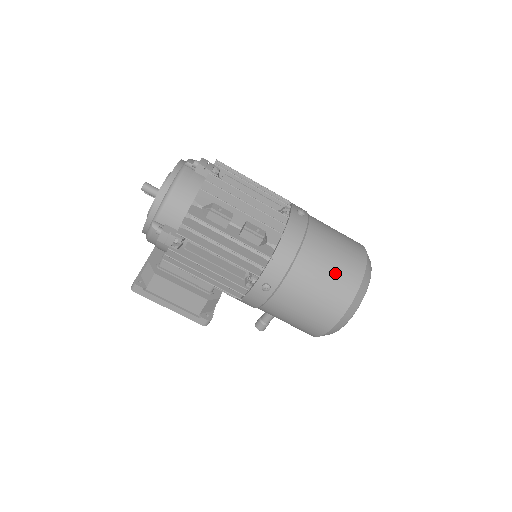
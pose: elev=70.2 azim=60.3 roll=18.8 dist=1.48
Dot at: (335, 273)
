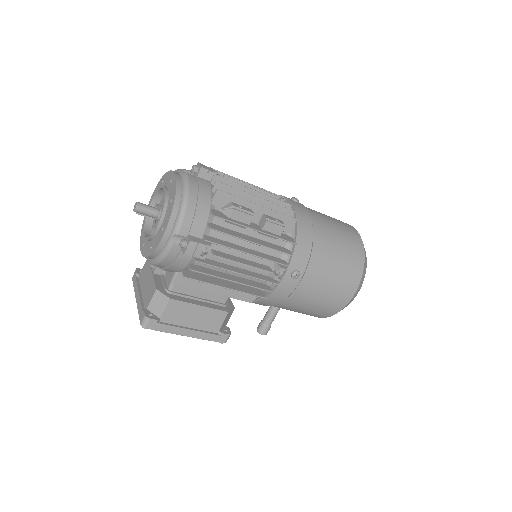
Dot at: (344, 246)
